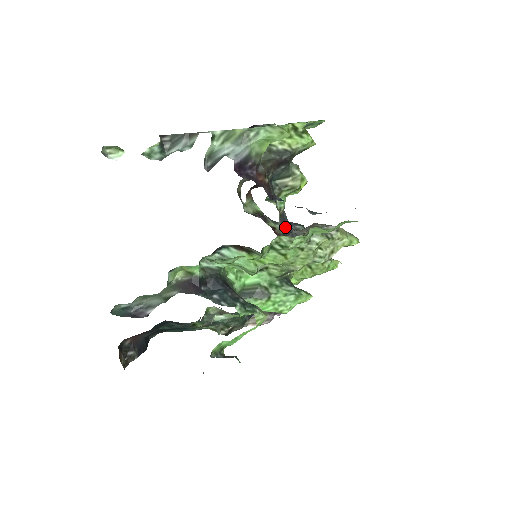
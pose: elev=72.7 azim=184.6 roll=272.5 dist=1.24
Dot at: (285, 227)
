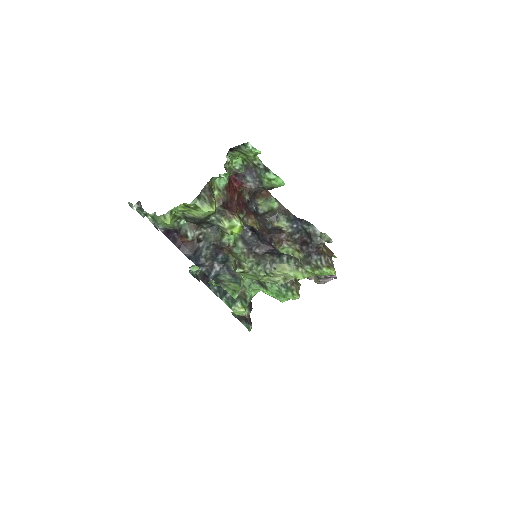
Dot at: (248, 251)
